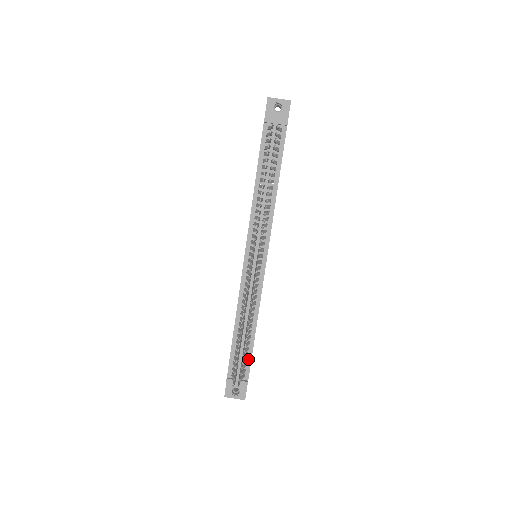
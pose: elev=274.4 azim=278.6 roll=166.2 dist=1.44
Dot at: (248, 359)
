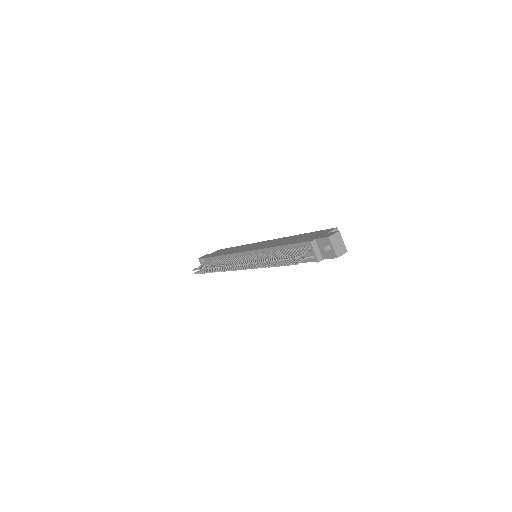
Dot at: occluded
